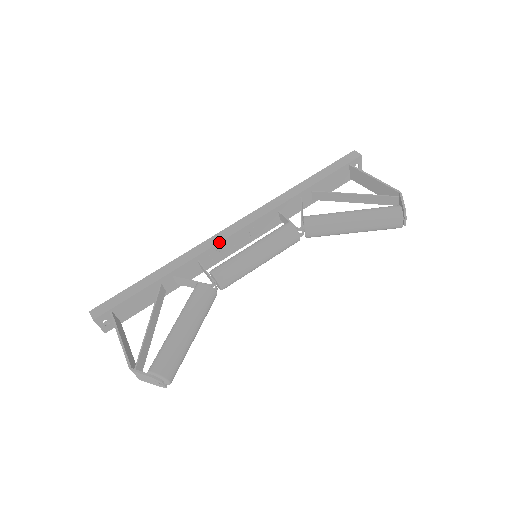
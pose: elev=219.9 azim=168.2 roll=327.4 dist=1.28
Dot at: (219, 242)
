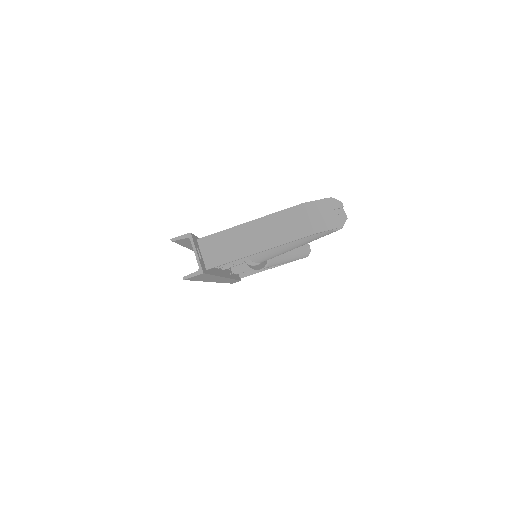
Dot at: occluded
